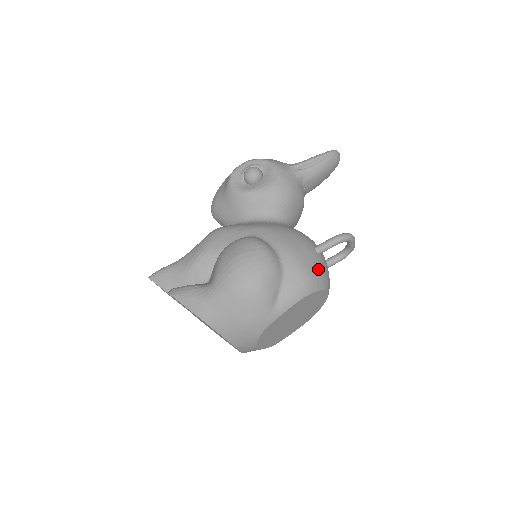
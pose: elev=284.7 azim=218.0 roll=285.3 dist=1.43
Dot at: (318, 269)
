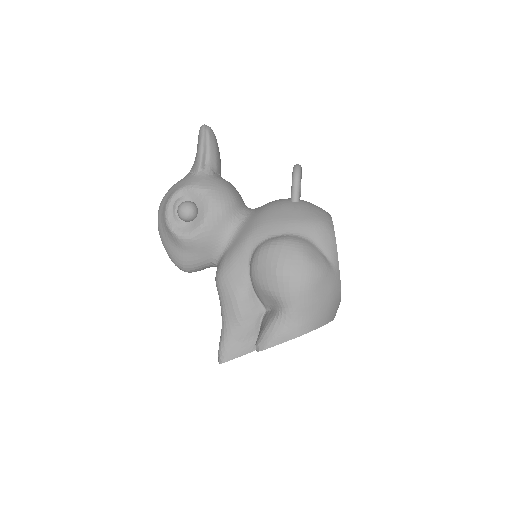
Dot at: (315, 210)
